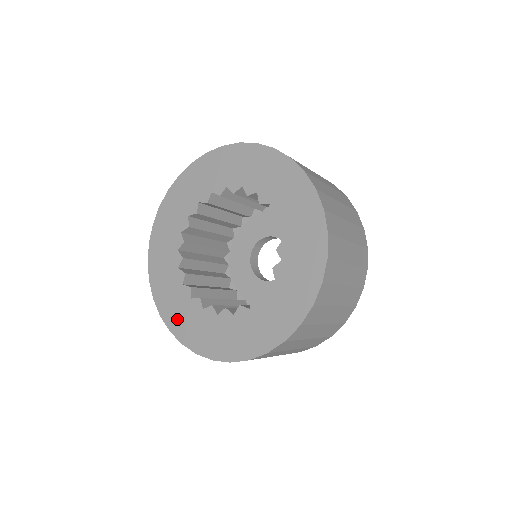
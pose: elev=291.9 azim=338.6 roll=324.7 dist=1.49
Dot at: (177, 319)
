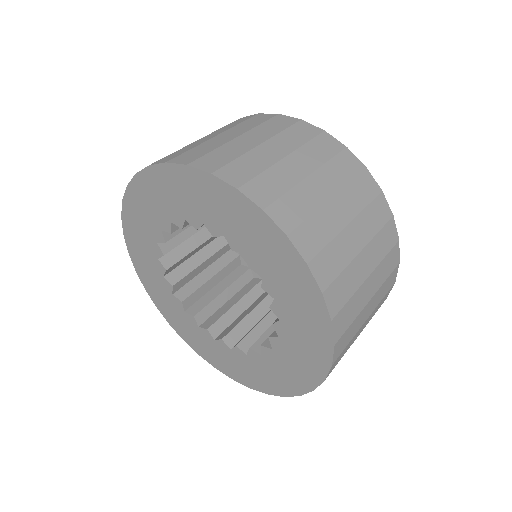
Dot at: (215, 358)
